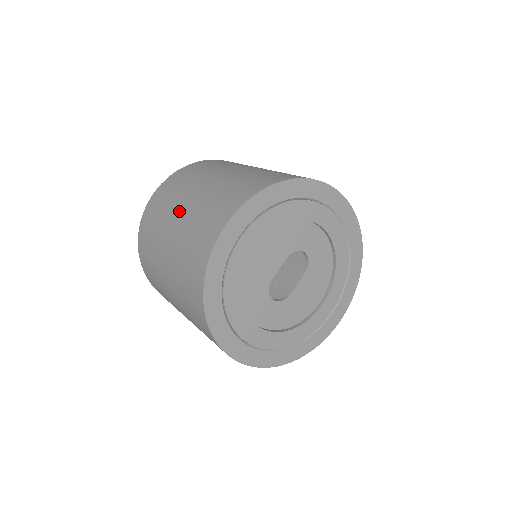
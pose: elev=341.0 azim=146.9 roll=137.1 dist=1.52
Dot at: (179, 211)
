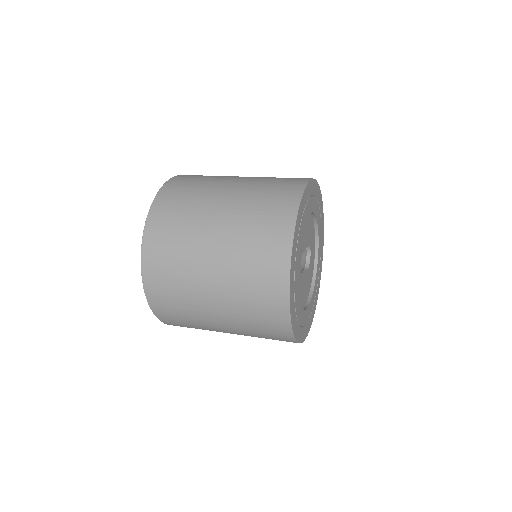
Dot at: (235, 178)
